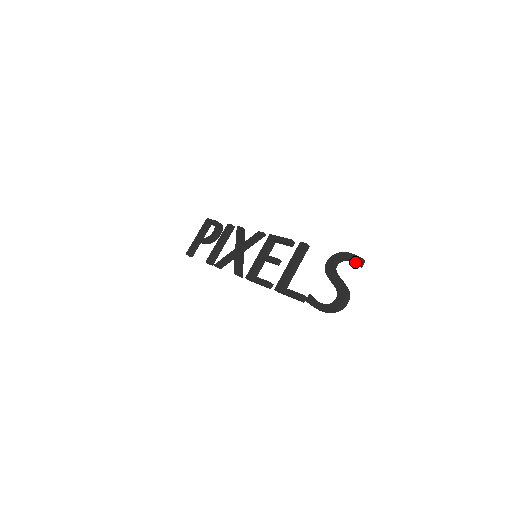
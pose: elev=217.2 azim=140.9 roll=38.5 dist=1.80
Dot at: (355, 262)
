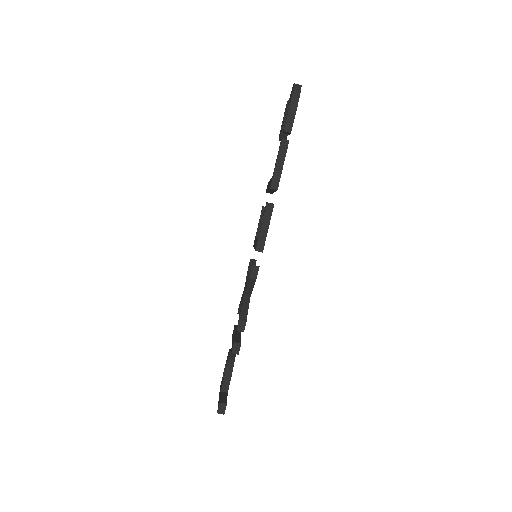
Dot at: (286, 106)
